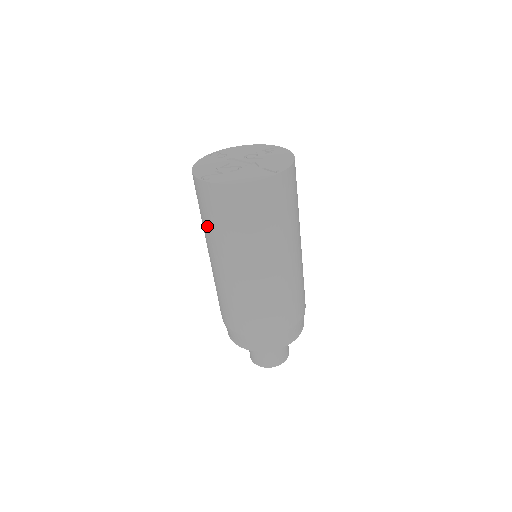
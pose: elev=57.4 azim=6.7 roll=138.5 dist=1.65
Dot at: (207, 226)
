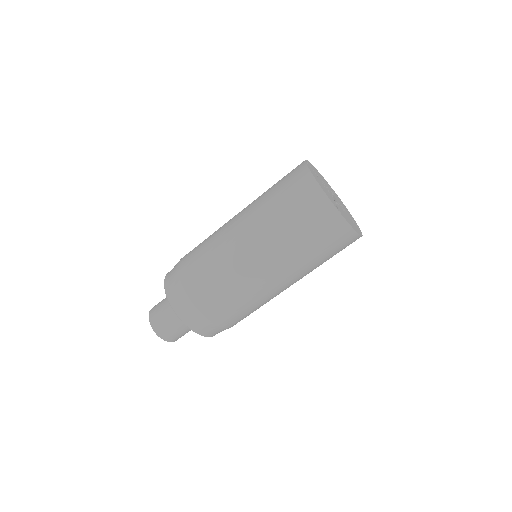
Dot at: (268, 189)
